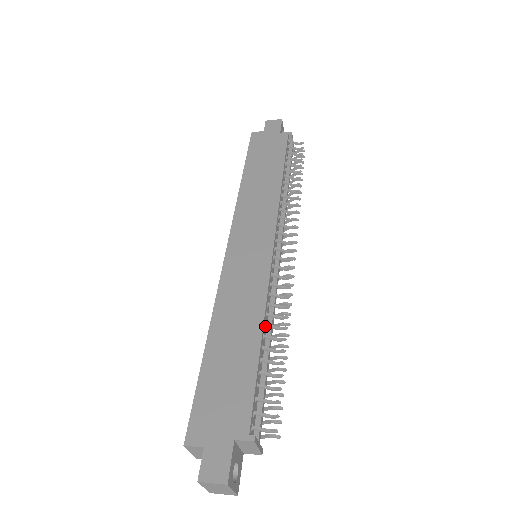
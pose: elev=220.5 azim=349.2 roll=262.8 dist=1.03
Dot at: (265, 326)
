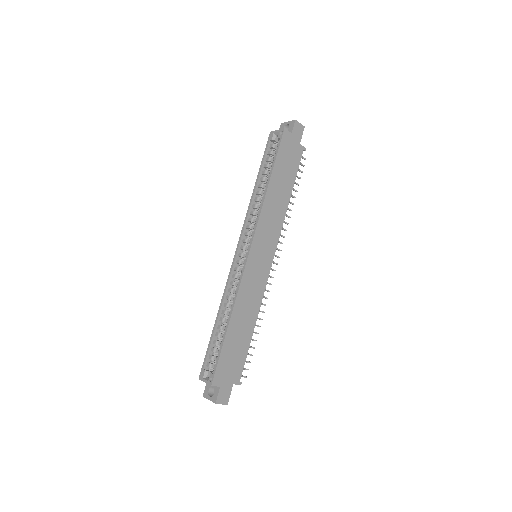
Dot at: (255, 318)
